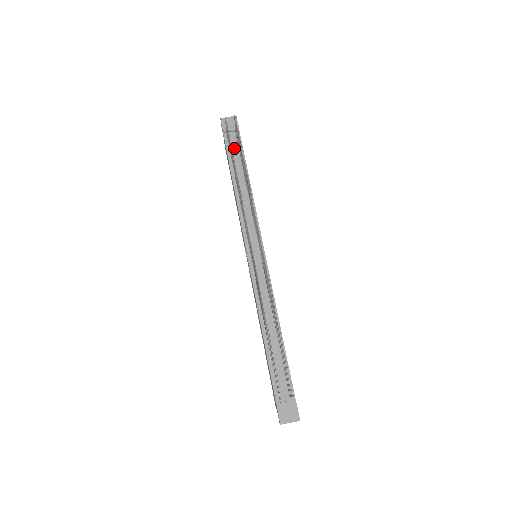
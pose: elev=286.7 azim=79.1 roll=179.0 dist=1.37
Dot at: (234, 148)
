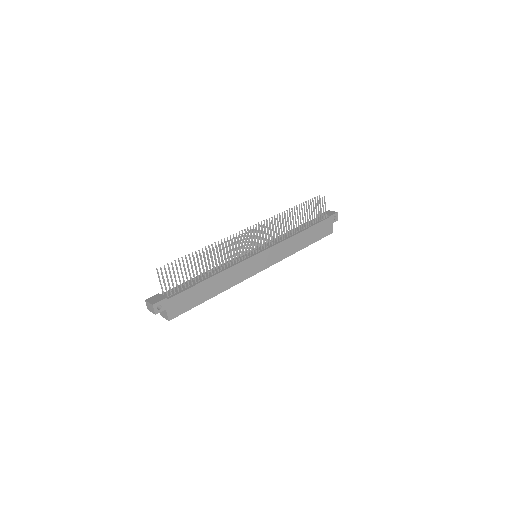
Dot at: (316, 220)
